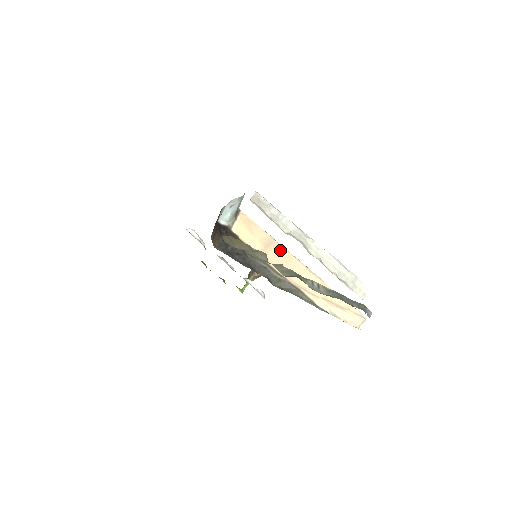
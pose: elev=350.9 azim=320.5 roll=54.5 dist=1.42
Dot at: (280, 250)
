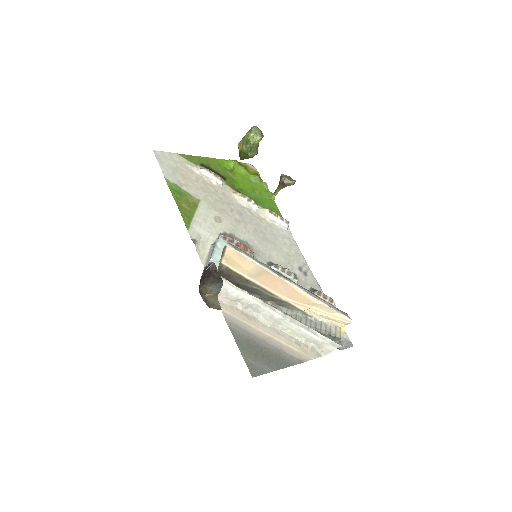
Dot at: (270, 276)
